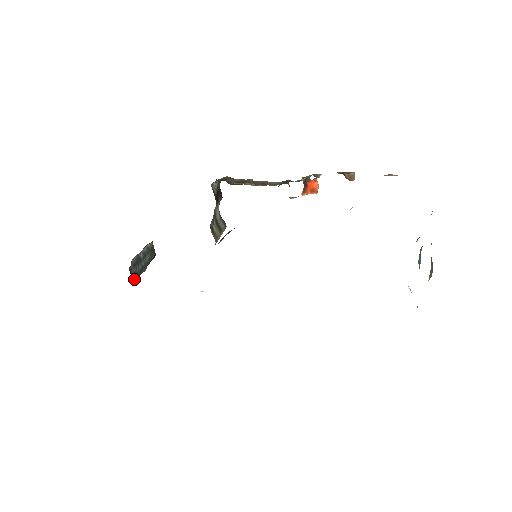
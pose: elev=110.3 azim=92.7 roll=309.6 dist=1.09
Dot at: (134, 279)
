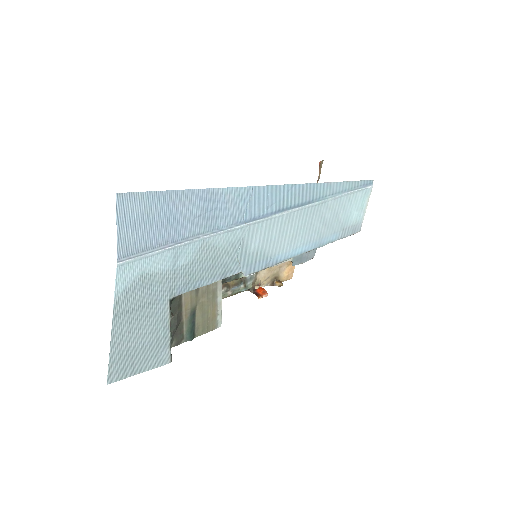
Dot at: occluded
